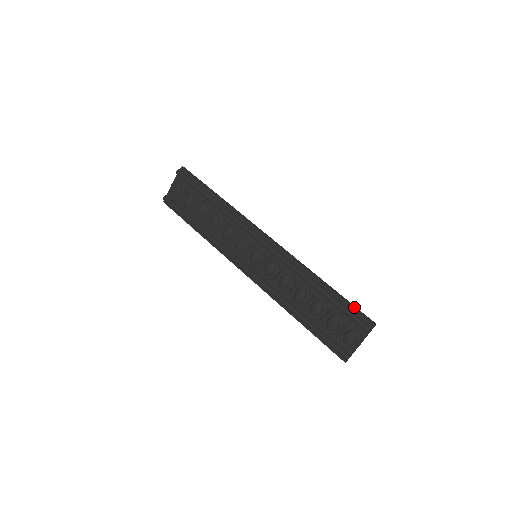
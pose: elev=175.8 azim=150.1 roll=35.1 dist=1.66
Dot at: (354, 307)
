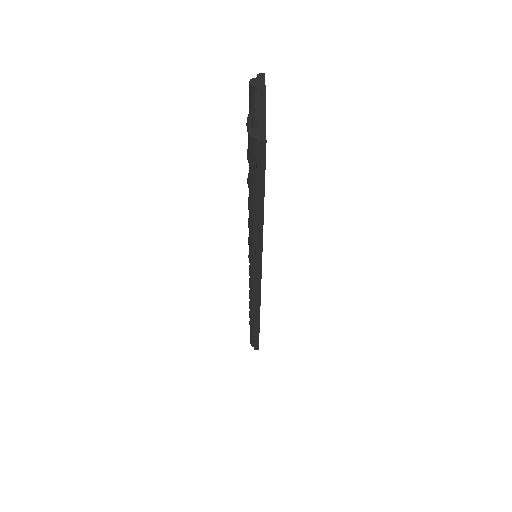
Dot at: occluded
